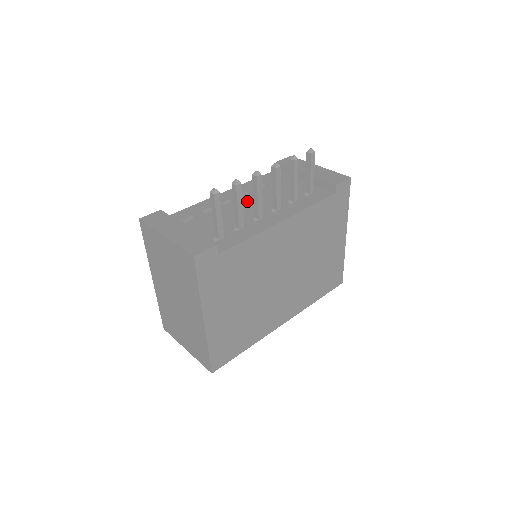
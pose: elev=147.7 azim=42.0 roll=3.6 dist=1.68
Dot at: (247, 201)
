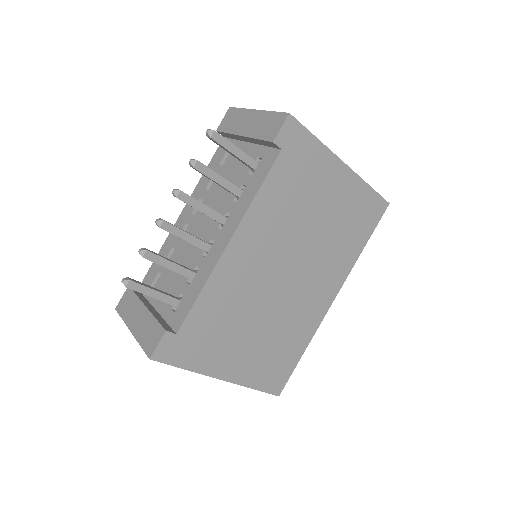
Dot at: (198, 220)
